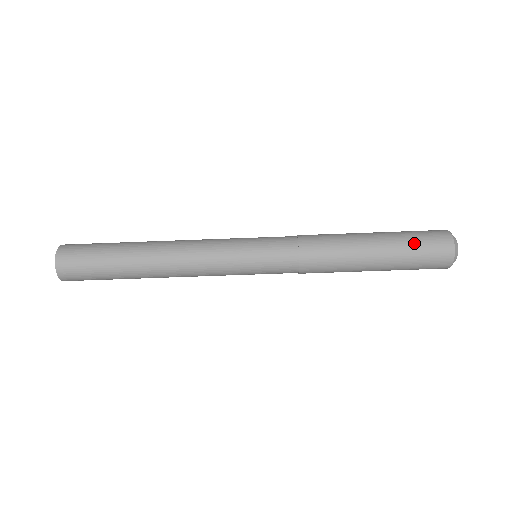
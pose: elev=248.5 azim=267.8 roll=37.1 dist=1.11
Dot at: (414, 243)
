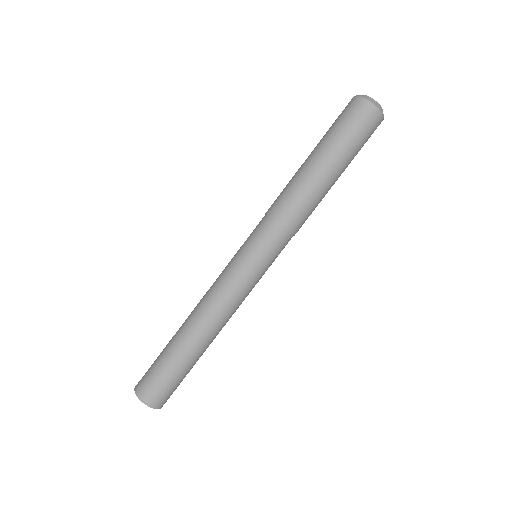
Dot at: (339, 129)
